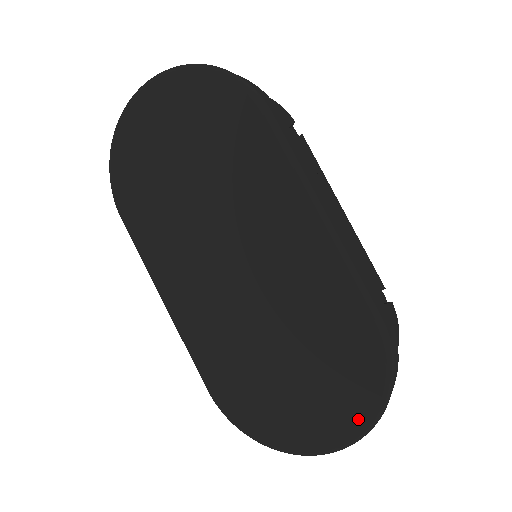
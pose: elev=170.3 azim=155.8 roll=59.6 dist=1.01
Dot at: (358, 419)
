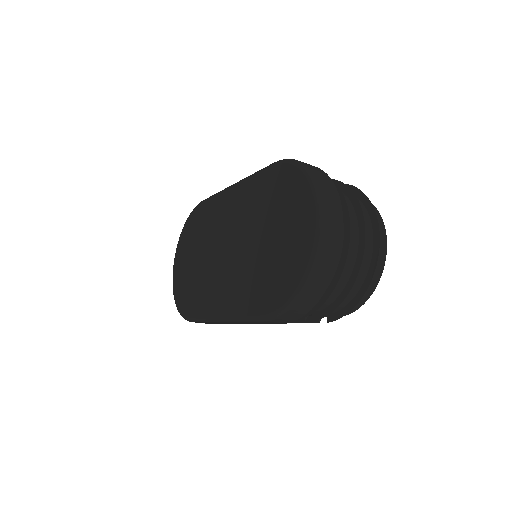
Dot at: (306, 193)
